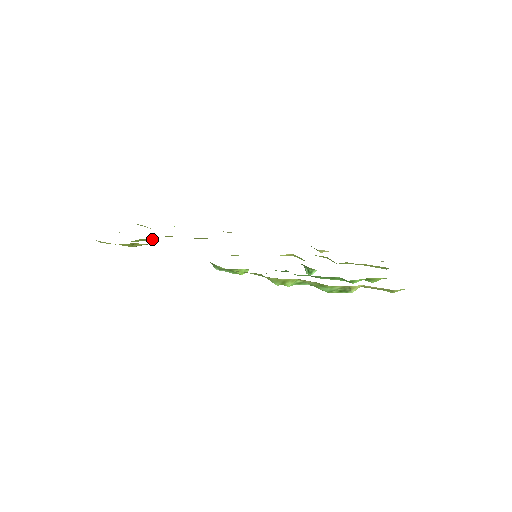
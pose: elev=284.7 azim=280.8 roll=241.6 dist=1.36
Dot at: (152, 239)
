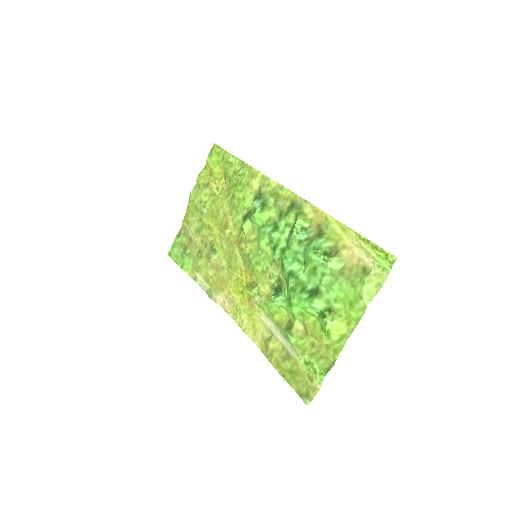
Dot at: (209, 209)
